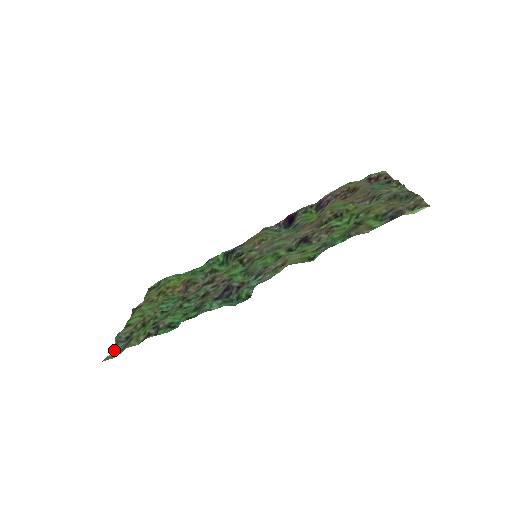
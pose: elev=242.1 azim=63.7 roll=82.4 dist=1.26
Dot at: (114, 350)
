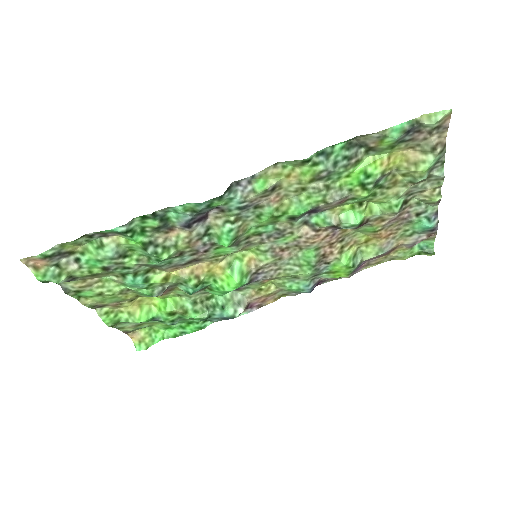
Dot at: (43, 282)
